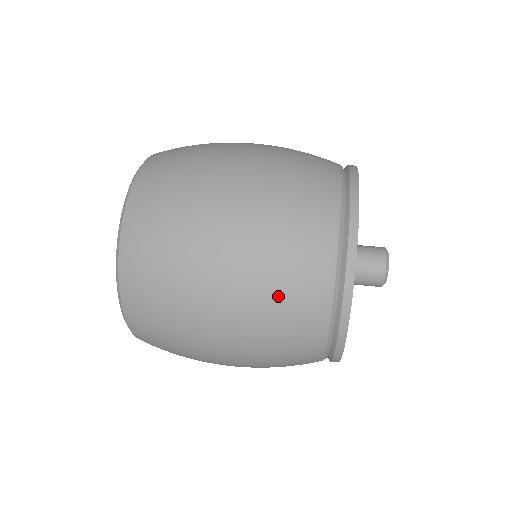
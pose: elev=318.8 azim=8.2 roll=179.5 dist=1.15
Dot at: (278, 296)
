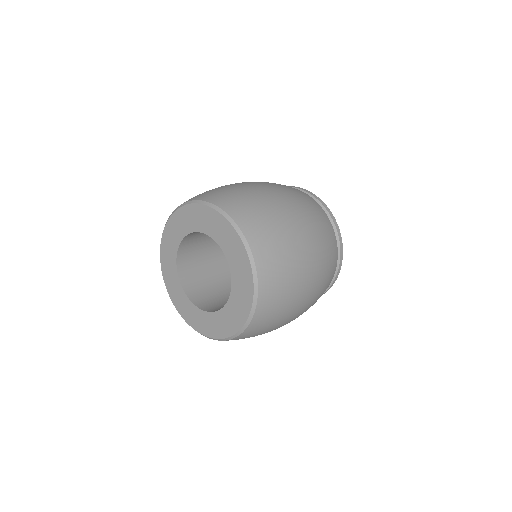
Dot at: (318, 221)
